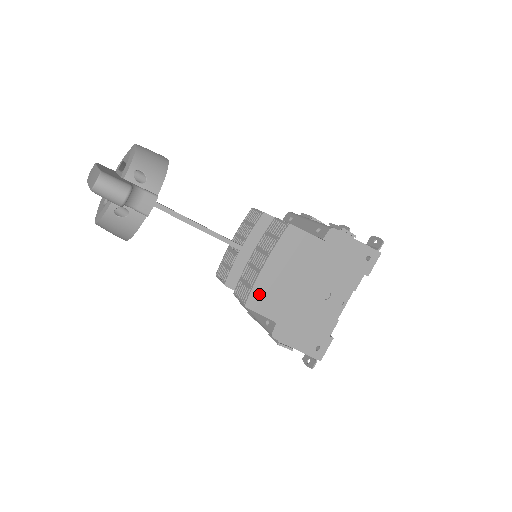
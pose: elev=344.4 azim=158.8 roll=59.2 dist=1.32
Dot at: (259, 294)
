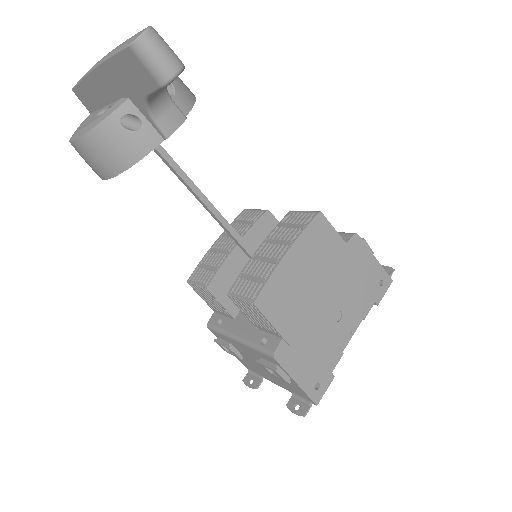
Dot at: (272, 291)
